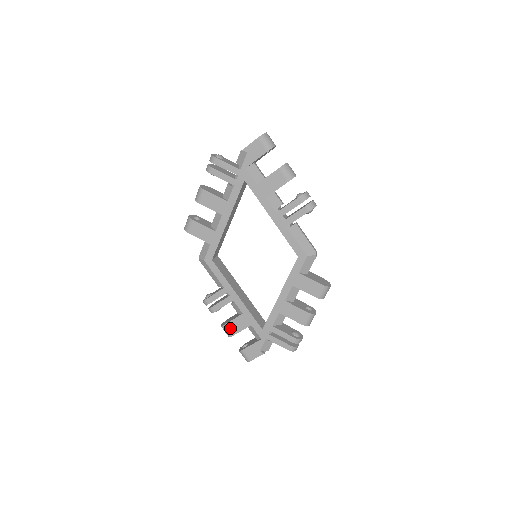
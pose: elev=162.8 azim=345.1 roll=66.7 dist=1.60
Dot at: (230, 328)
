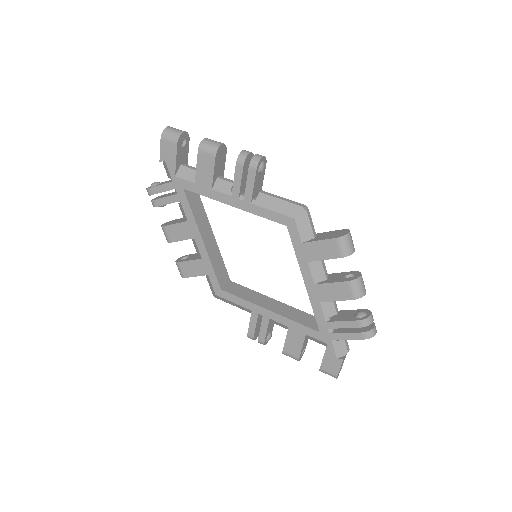
Dot at: (290, 351)
